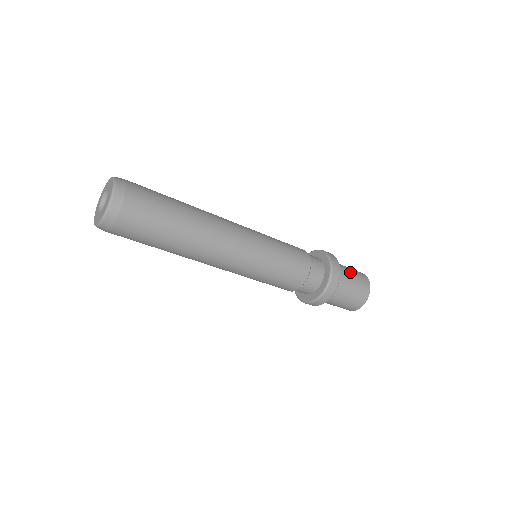
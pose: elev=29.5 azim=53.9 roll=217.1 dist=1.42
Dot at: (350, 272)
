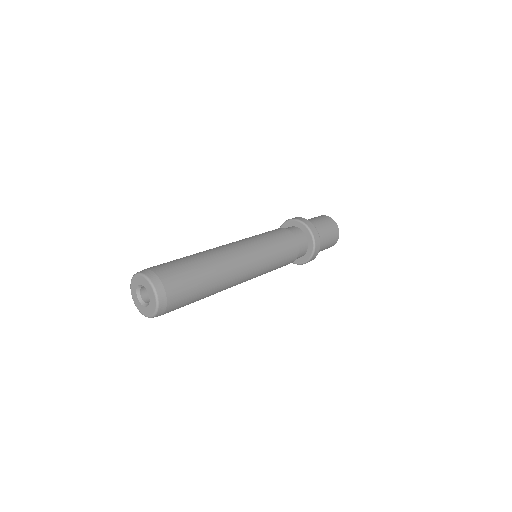
Dot at: (325, 247)
